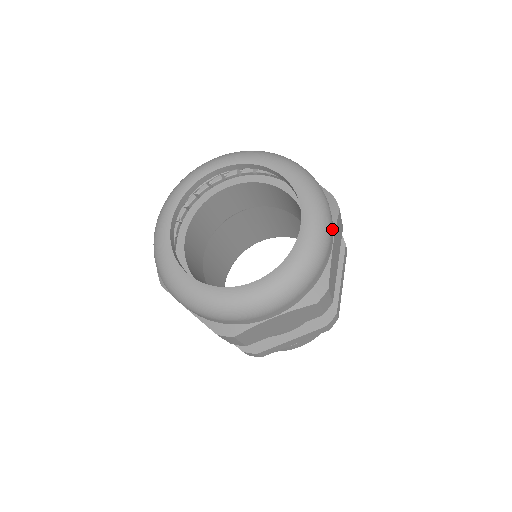
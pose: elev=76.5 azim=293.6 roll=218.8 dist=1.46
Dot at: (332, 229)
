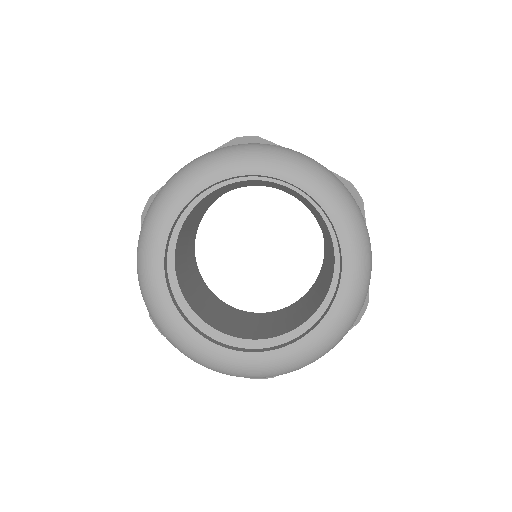
Dot at: occluded
